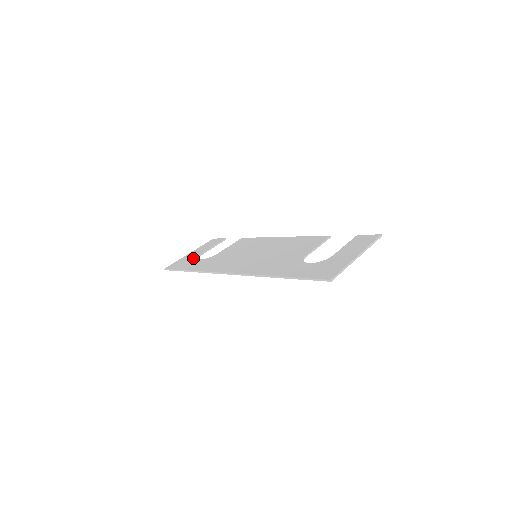
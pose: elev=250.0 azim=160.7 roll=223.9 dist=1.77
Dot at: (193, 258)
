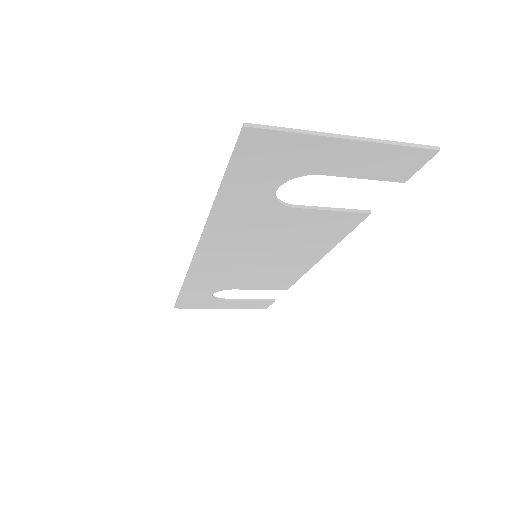
Dot at: occluded
